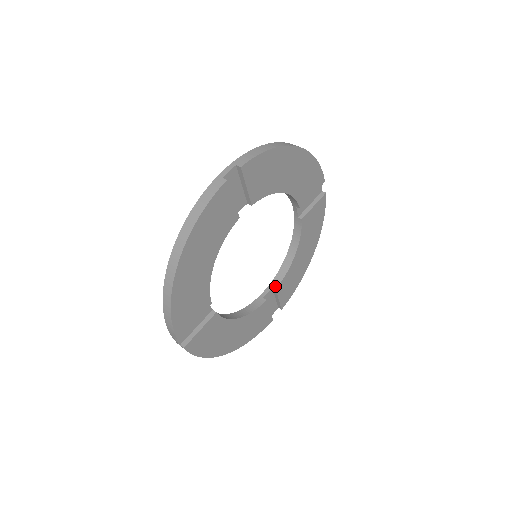
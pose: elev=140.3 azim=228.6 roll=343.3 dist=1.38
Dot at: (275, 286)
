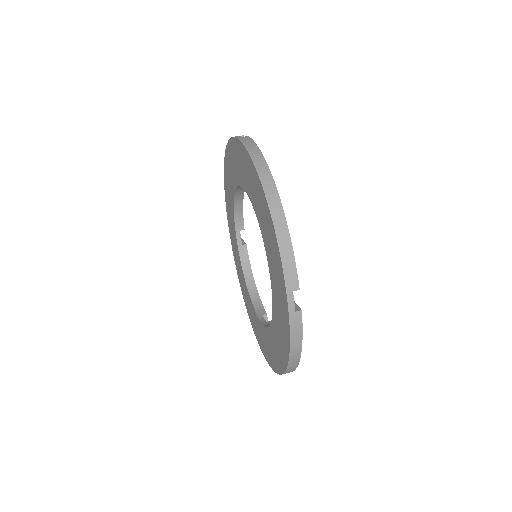
Dot at: (263, 313)
